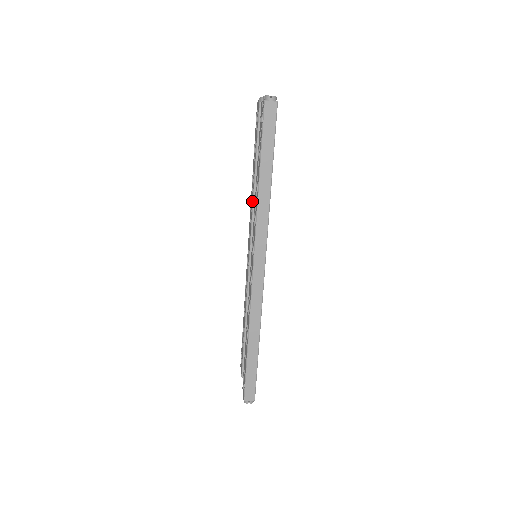
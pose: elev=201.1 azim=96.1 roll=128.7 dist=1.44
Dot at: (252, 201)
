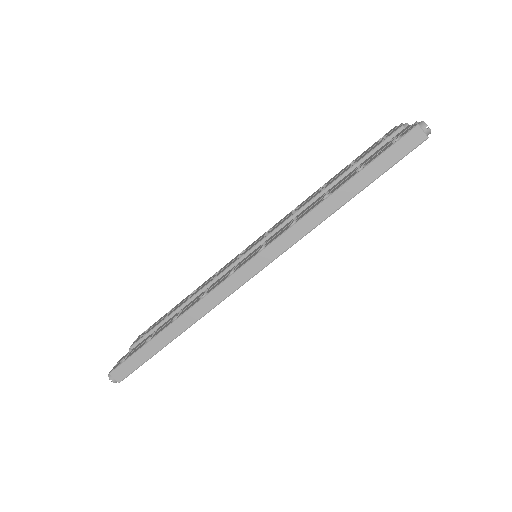
Dot at: (303, 205)
